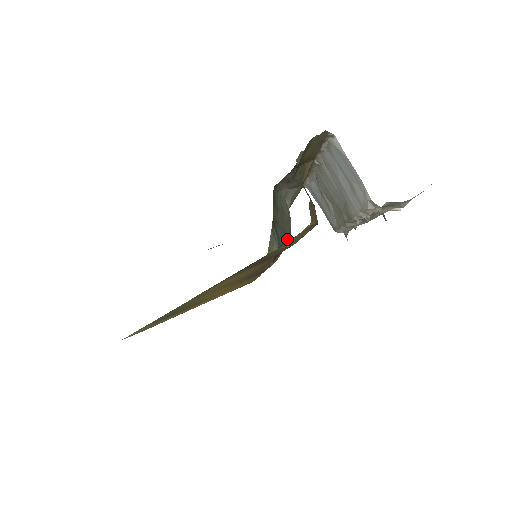
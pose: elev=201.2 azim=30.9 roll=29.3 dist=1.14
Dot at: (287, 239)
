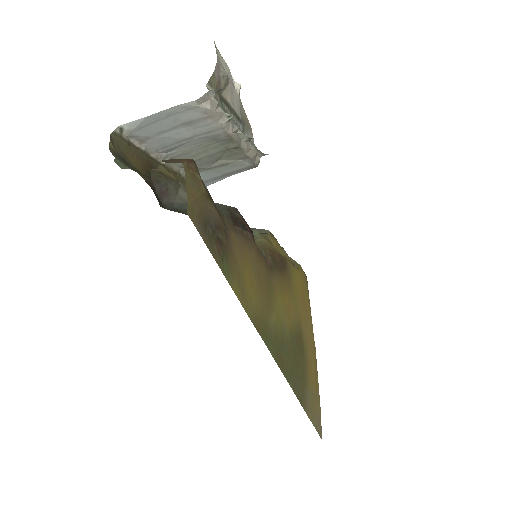
Dot at: (225, 209)
